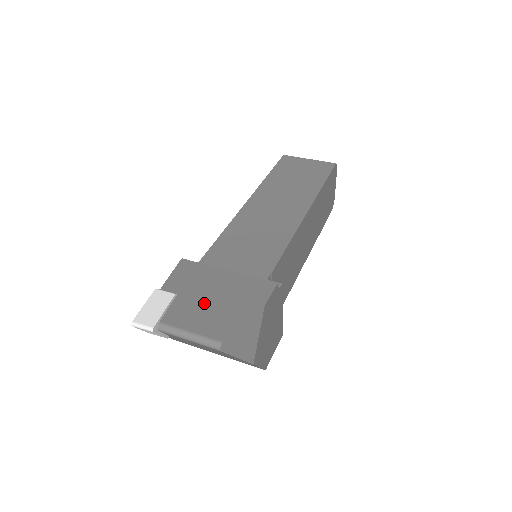
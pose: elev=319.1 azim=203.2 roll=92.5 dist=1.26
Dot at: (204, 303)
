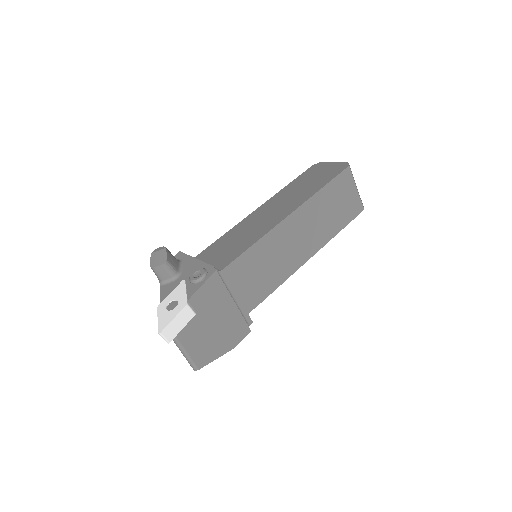
Dot at: (206, 329)
